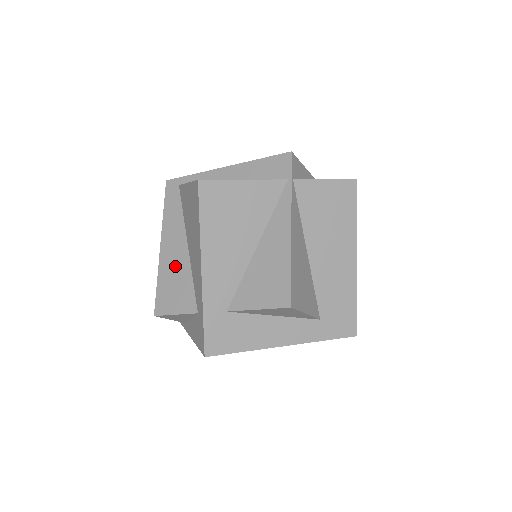
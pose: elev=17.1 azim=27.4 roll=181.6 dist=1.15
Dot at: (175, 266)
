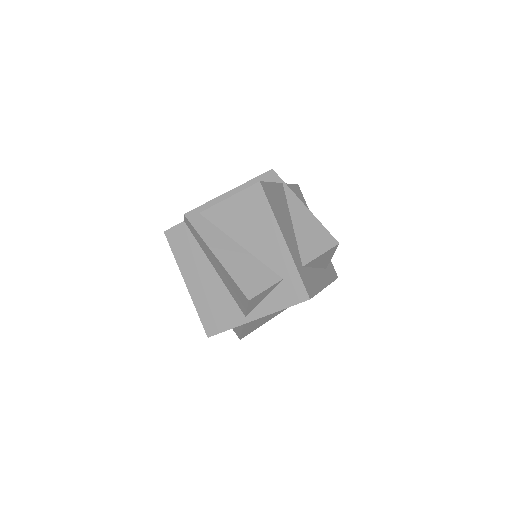
Dot at: (240, 262)
